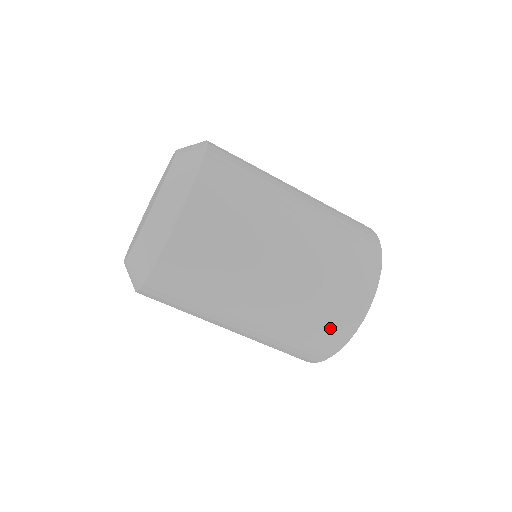
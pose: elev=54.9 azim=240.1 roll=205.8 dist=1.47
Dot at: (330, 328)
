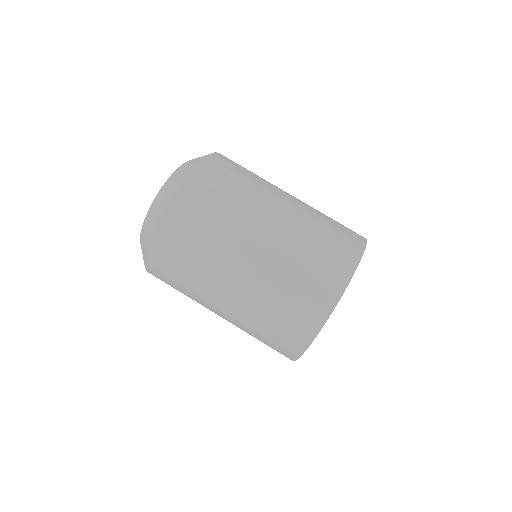
Dot at: (347, 231)
